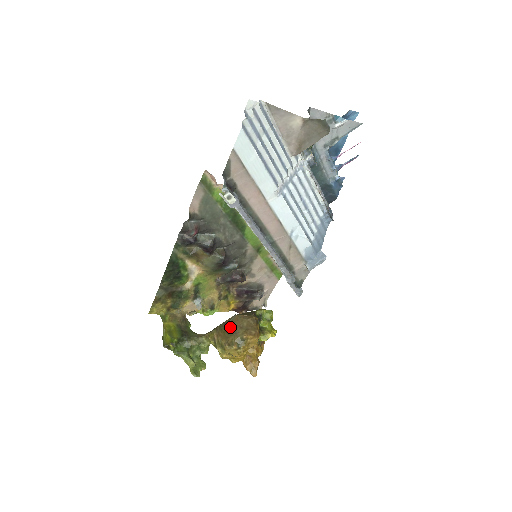
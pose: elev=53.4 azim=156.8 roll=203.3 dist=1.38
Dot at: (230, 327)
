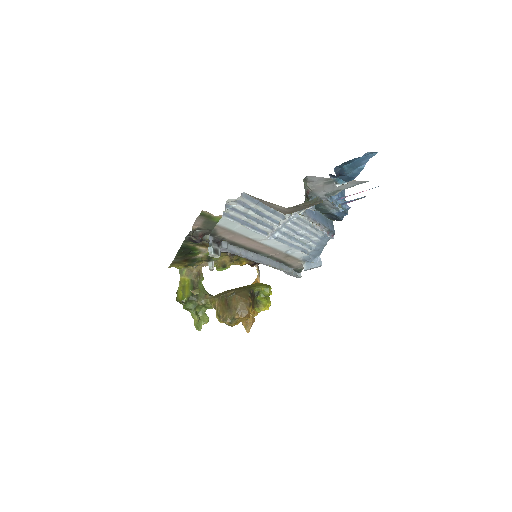
Dot at: (228, 303)
